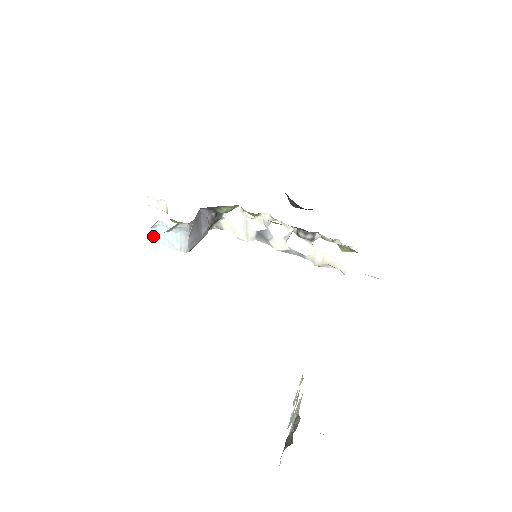
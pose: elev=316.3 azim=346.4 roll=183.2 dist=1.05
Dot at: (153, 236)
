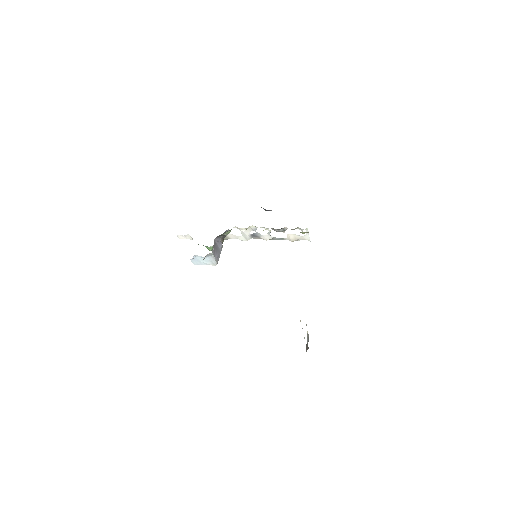
Dot at: (193, 262)
